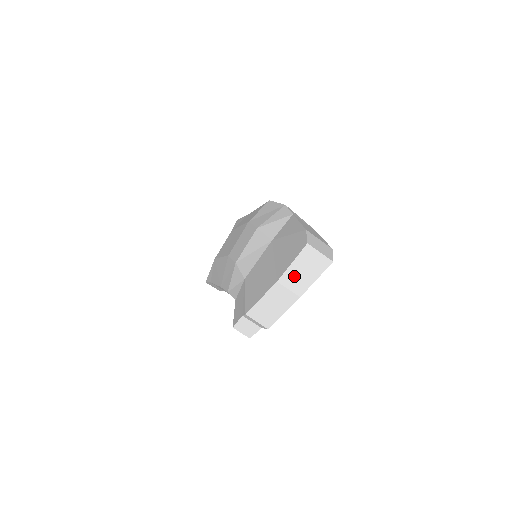
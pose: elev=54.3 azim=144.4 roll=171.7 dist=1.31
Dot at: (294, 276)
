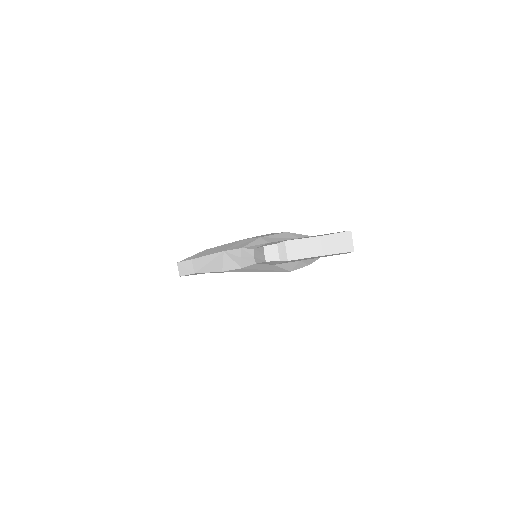
Dot at: (330, 241)
